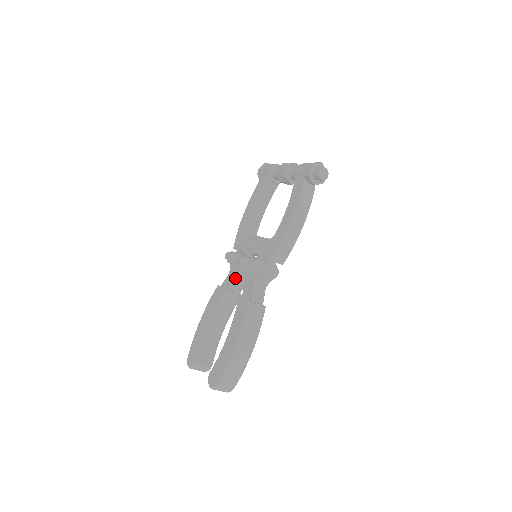
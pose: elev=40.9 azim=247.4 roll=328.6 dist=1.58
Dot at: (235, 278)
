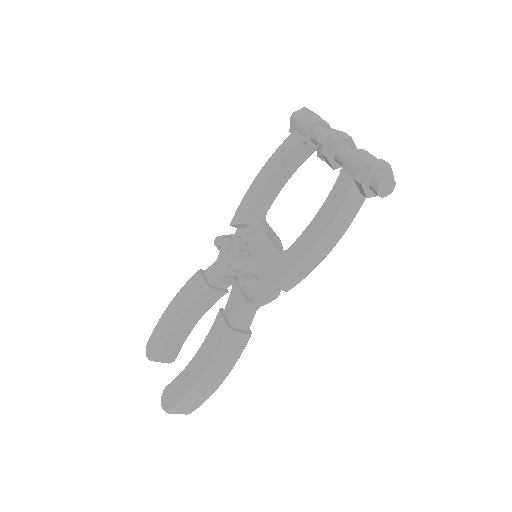
Dot at: (222, 275)
